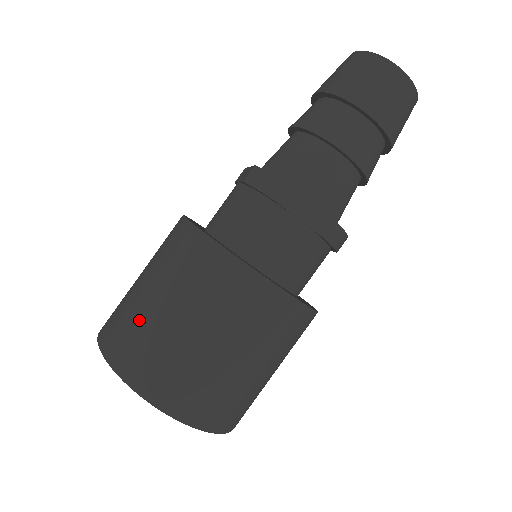
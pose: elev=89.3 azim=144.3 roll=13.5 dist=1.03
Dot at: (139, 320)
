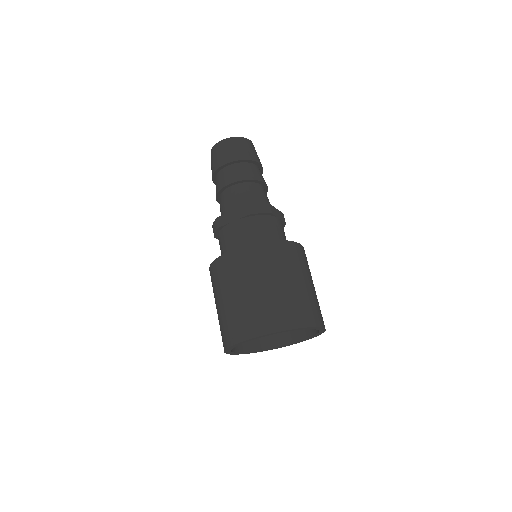
Dot at: (281, 299)
